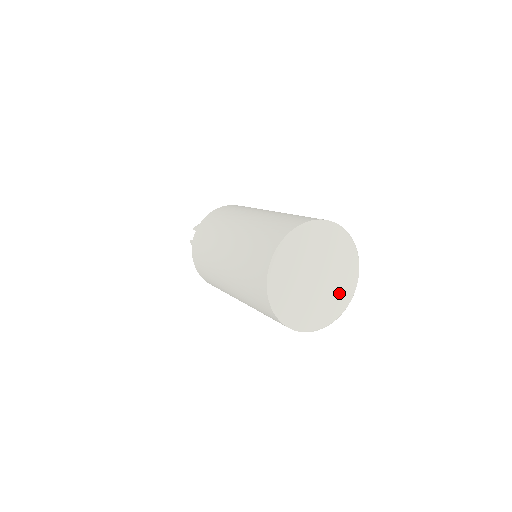
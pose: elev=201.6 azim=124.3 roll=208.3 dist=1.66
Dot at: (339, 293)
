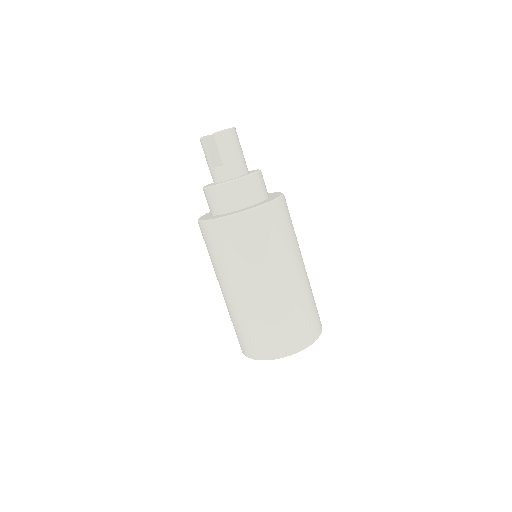
Dot at: occluded
